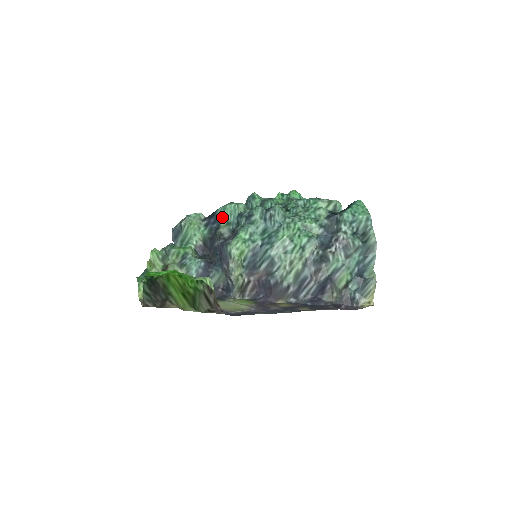
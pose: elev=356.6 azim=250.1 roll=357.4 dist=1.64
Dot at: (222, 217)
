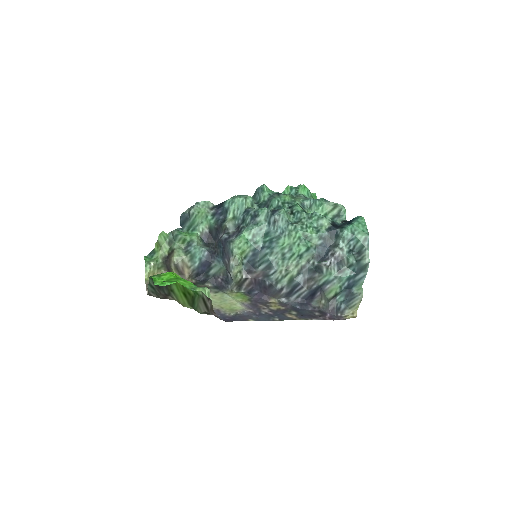
Dot at: (229, 210)
